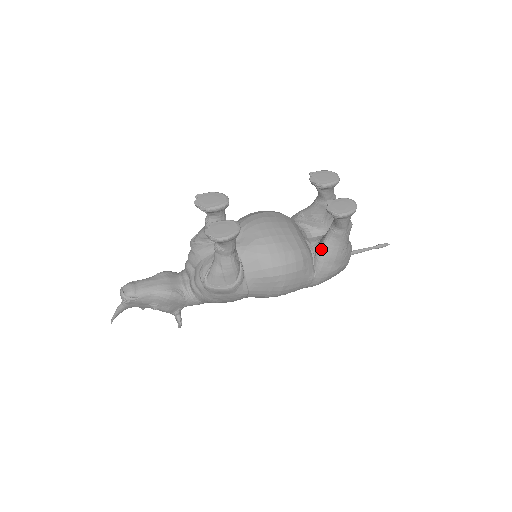
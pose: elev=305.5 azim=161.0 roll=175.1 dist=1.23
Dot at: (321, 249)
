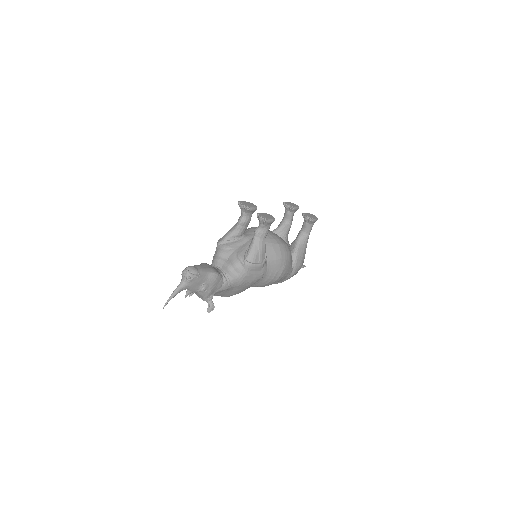
Dot at: (296, 248)
